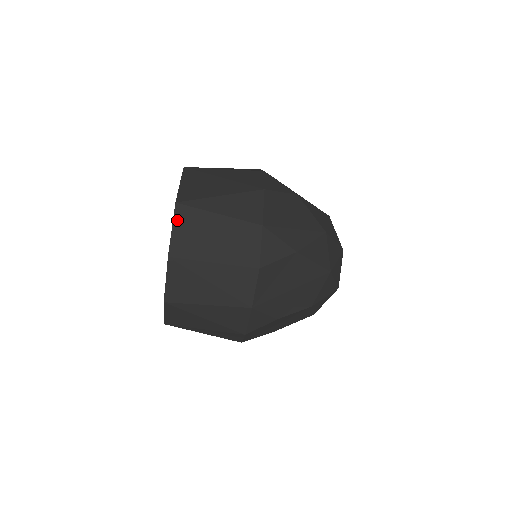
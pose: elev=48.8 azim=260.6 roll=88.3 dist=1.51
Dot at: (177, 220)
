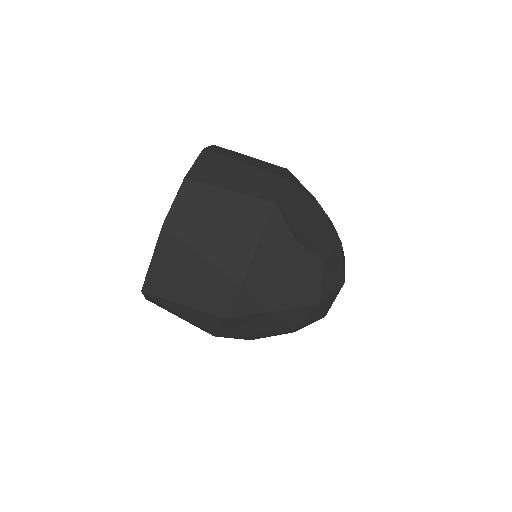
Dot at: (213, 147)
